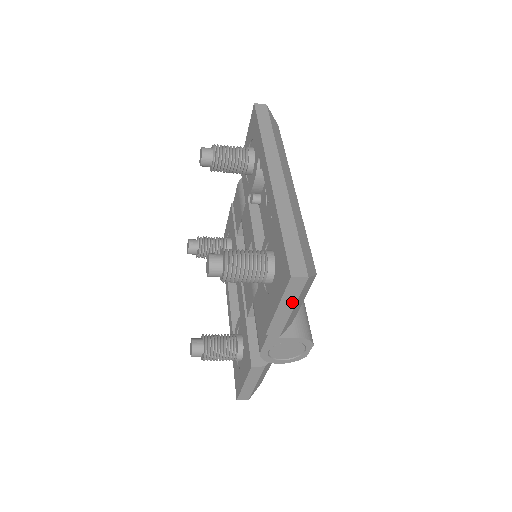
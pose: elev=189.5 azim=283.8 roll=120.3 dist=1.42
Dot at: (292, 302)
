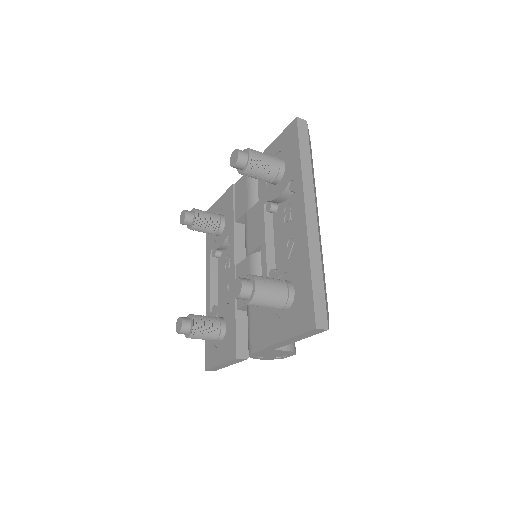
Dot at: (303, 337)
